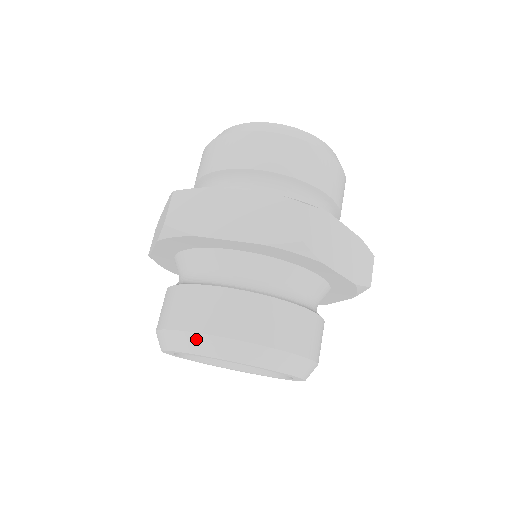
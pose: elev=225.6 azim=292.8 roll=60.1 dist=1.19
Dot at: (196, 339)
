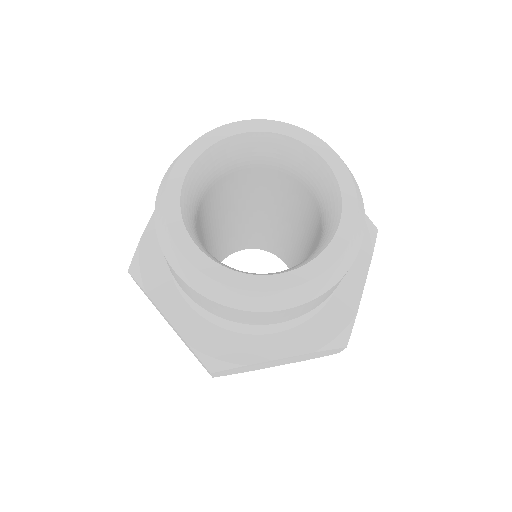
Dot at: occluded
